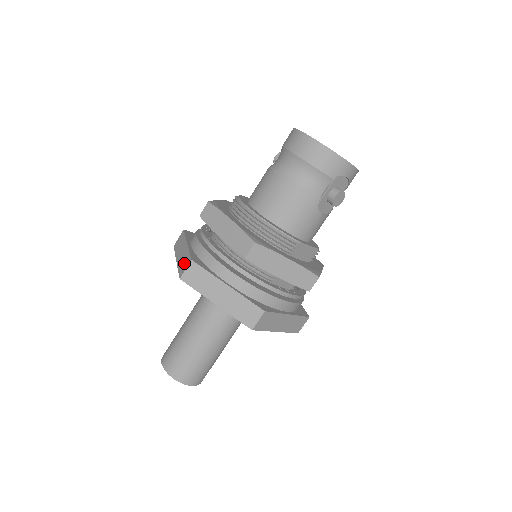
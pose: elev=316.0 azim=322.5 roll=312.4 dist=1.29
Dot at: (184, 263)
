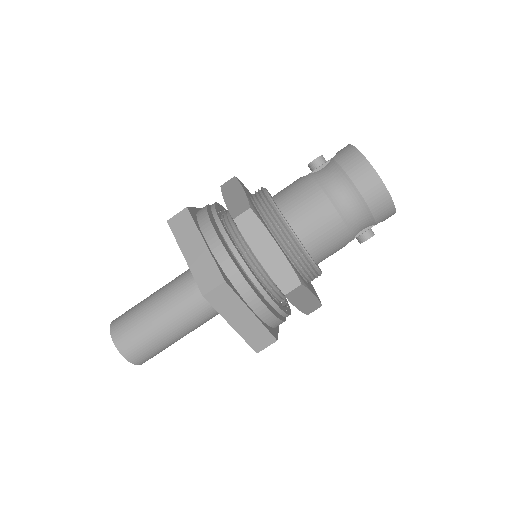
Dot at: (208, 275)
